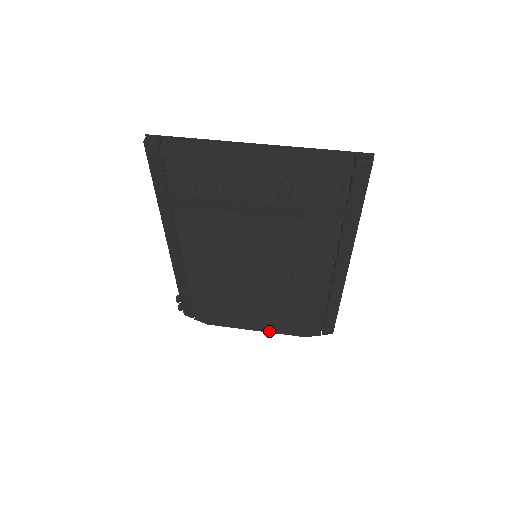
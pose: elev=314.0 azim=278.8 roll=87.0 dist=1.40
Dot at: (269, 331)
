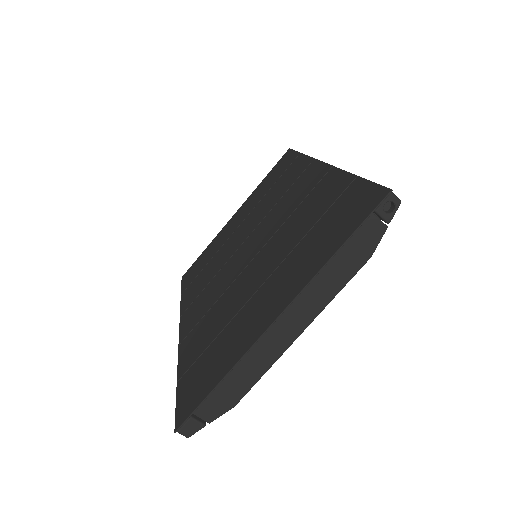
Dot at: occluded
